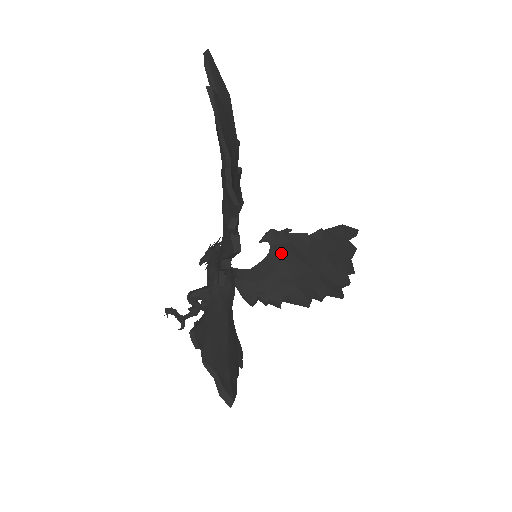
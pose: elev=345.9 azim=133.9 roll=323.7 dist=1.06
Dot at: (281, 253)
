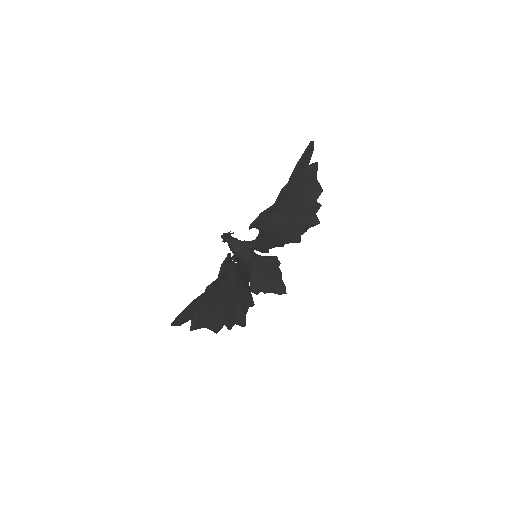
Dot at: (267, 229)
